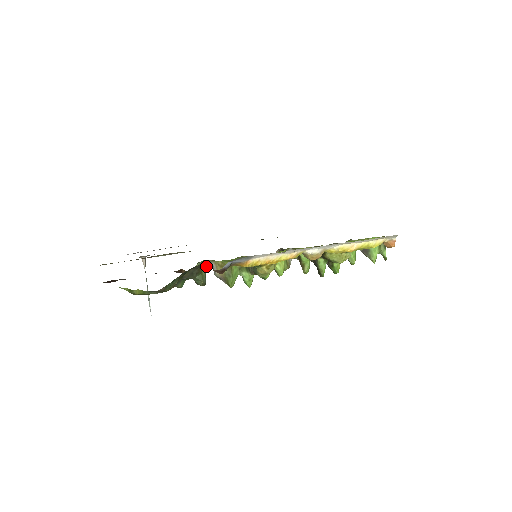
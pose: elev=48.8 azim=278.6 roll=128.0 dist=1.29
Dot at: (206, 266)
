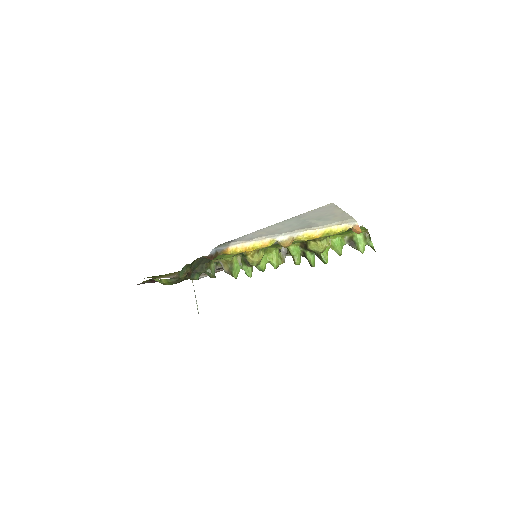
Dot at: (220, 267)
